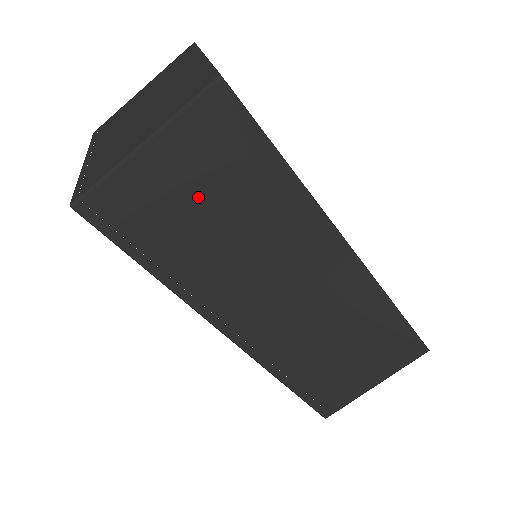
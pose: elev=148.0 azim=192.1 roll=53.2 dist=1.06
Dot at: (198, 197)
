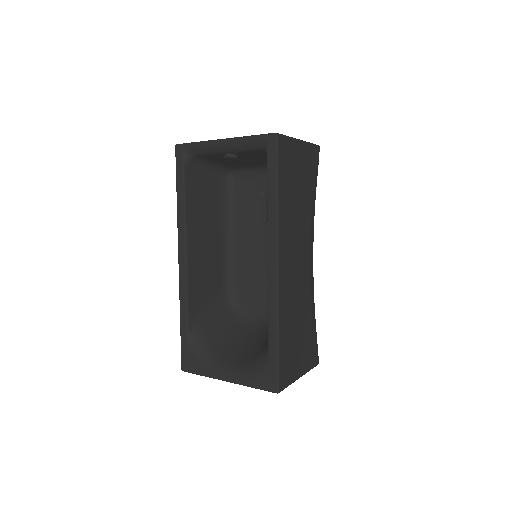
Dot at: (301, 178)
